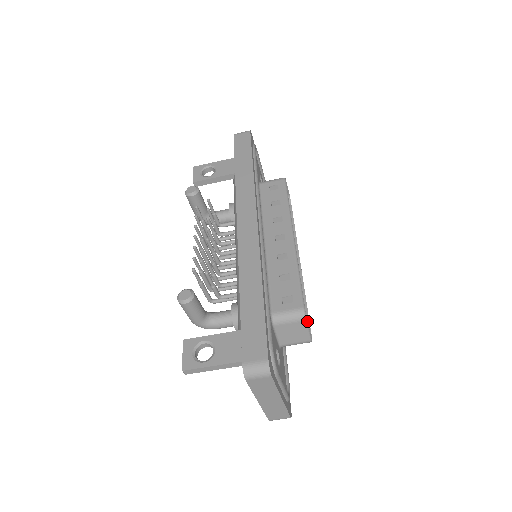
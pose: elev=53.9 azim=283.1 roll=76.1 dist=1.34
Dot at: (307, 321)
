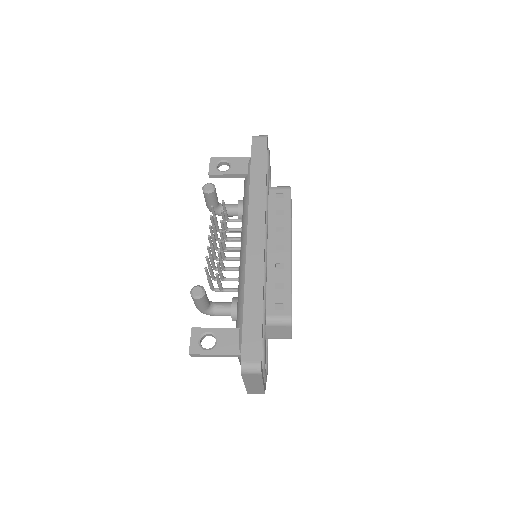
Dot at: occluded
